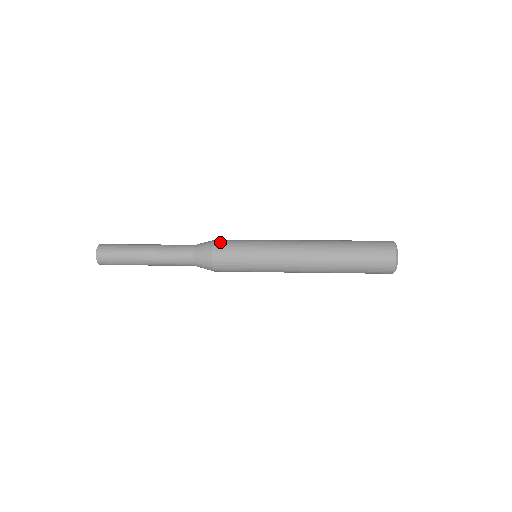
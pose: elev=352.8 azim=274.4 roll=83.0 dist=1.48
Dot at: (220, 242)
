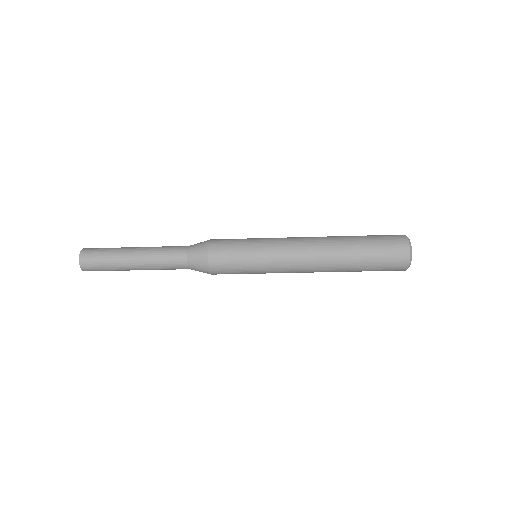
Dot at: occluded
